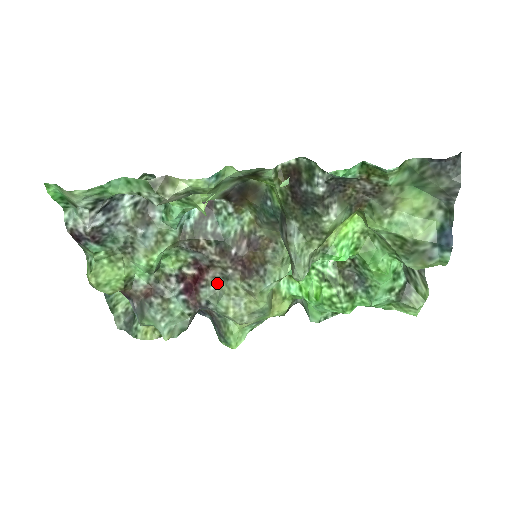
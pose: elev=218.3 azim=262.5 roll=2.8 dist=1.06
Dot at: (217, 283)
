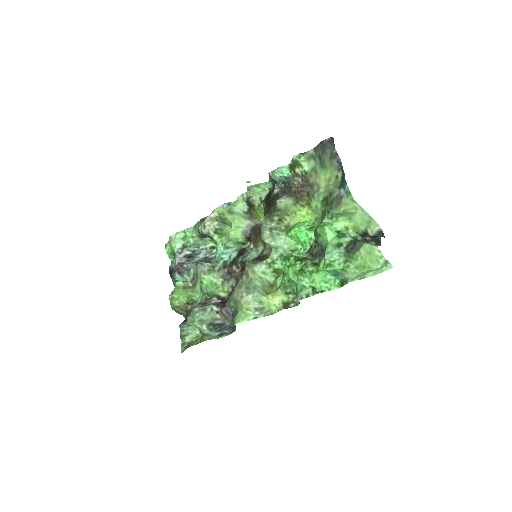
Dot at: occluded
